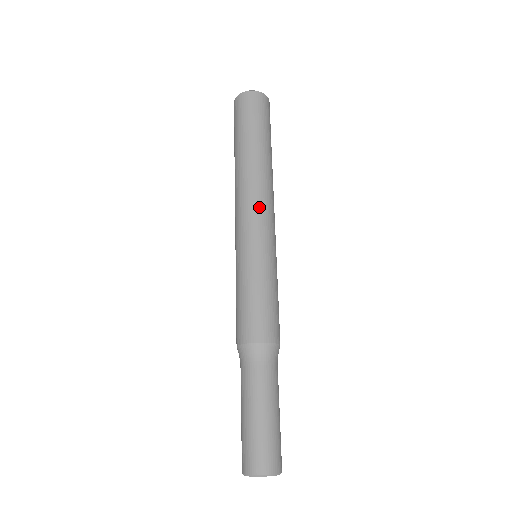
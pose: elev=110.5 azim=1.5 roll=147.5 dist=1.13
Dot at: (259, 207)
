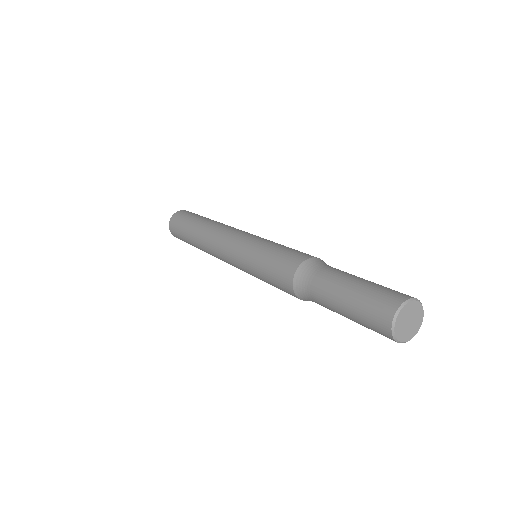
Dot at: occluded
